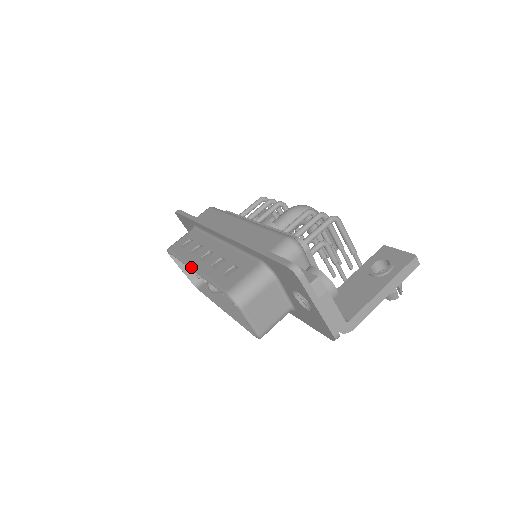
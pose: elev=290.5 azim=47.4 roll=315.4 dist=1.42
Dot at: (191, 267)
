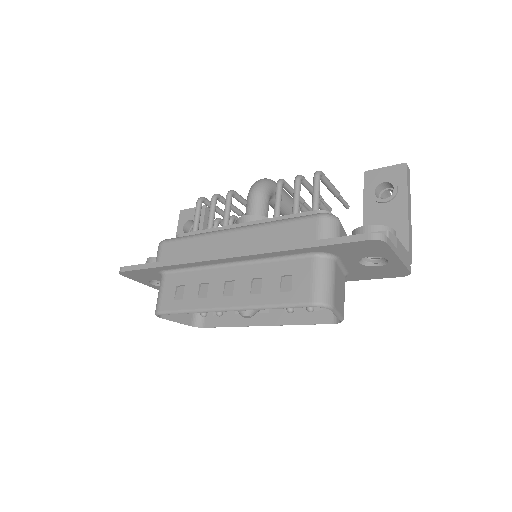
Dot at: (223, 310)
